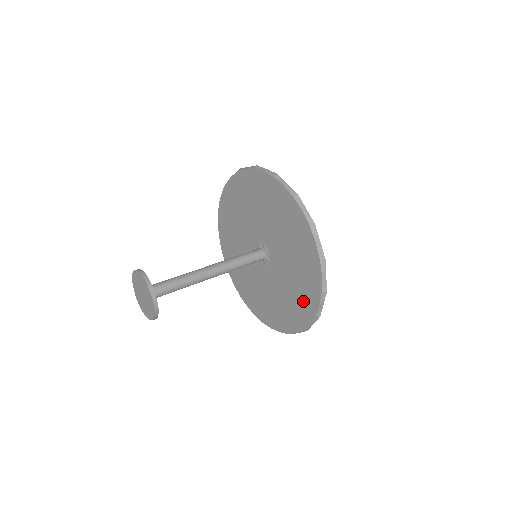
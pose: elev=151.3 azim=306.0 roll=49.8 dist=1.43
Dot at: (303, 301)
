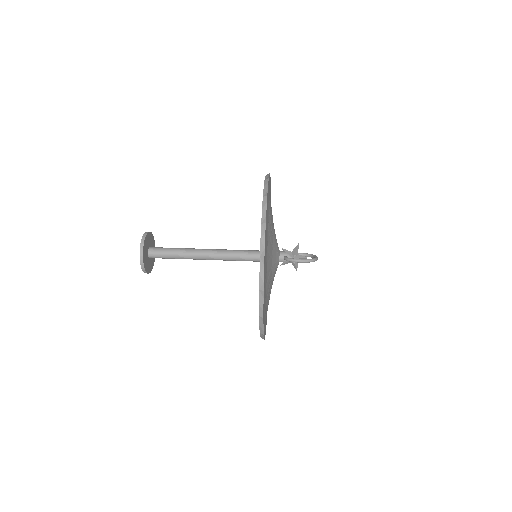
Dot at: occluded
